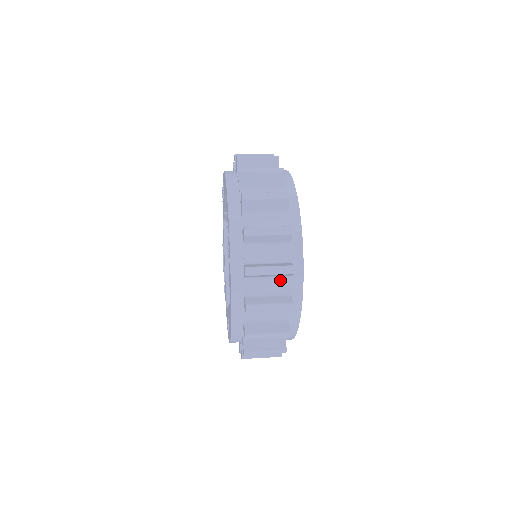
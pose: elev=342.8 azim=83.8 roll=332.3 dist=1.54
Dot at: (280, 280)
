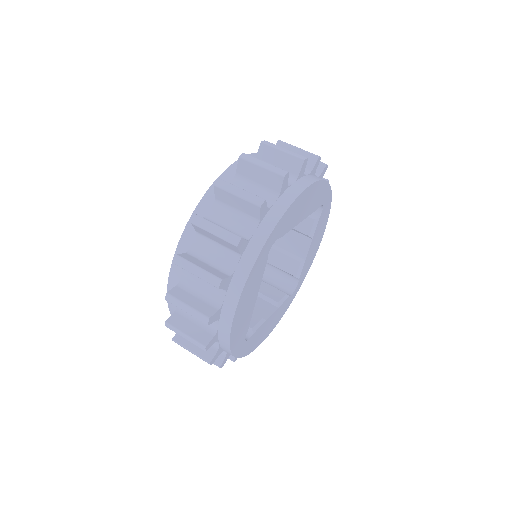
Dot at: occluded
